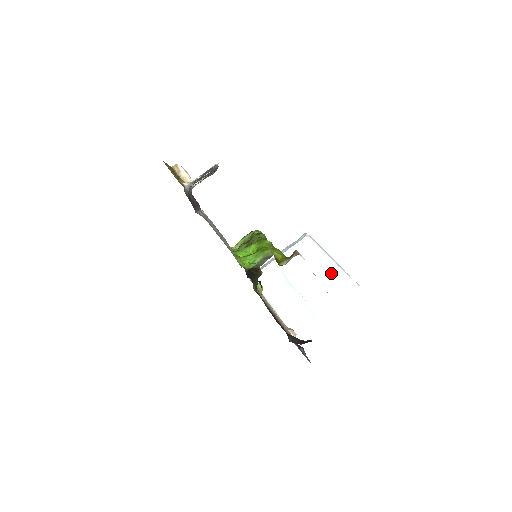
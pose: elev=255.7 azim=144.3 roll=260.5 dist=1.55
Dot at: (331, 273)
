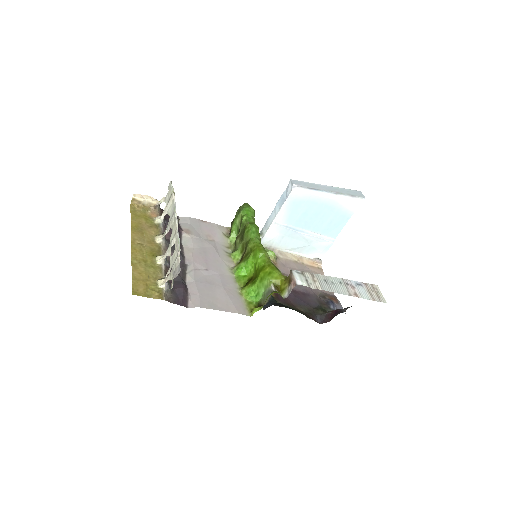
Dot at: (332, 203)
